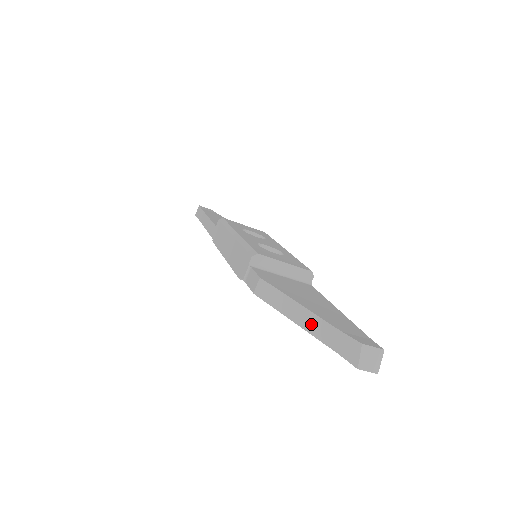
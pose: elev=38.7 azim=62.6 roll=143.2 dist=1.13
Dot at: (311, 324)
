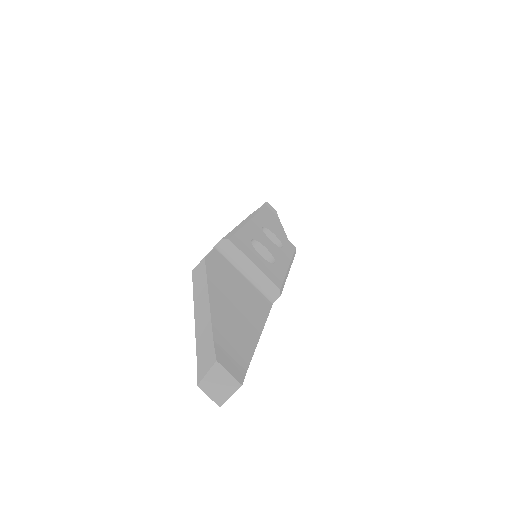
Dot at: (202, 320)
